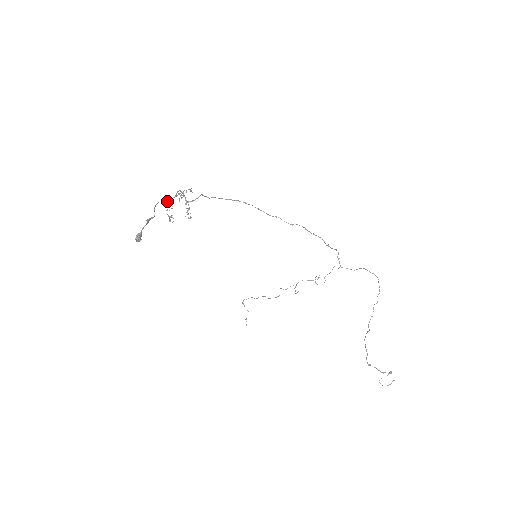
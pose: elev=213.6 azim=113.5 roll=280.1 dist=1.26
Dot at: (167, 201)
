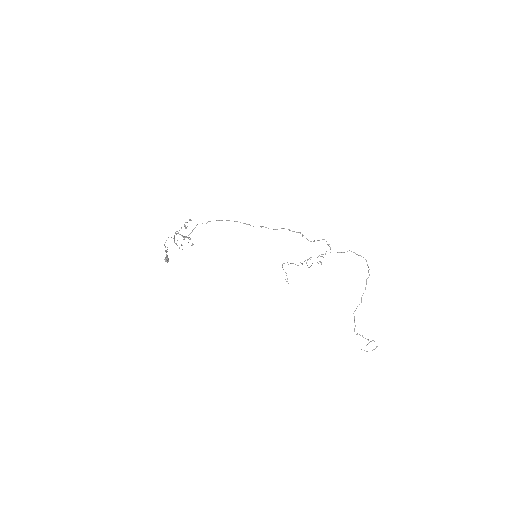
Dot at: occluded
